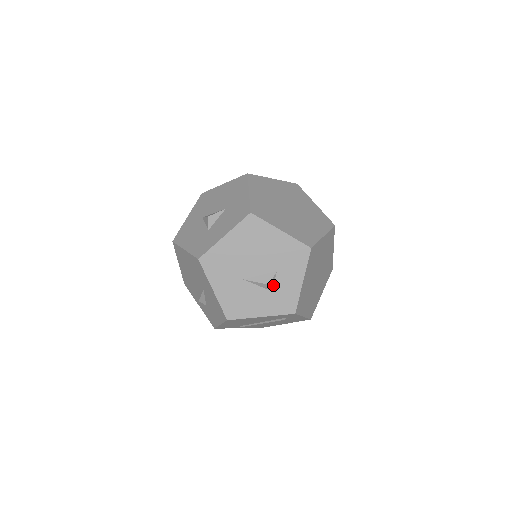
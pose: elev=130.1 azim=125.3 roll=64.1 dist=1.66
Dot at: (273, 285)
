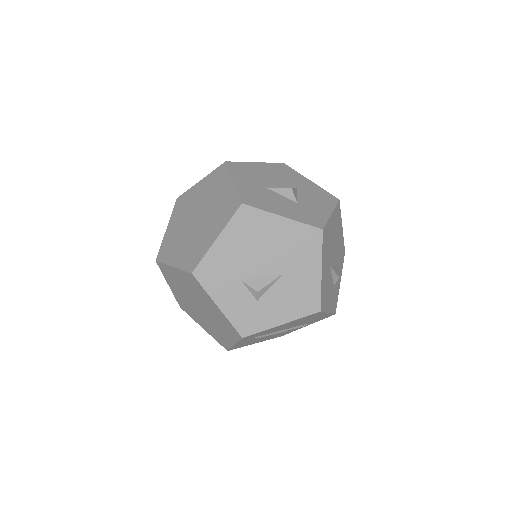
Dot at: occluded
